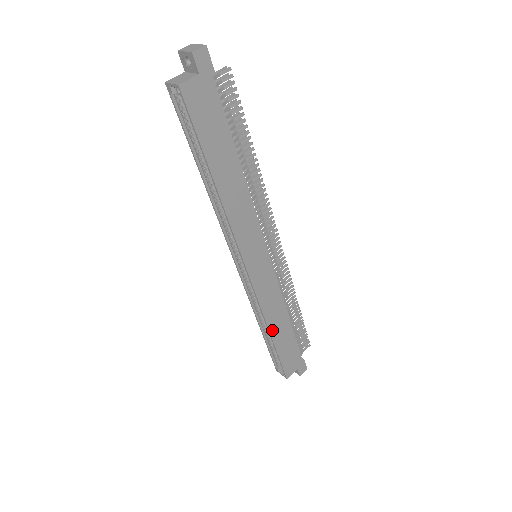
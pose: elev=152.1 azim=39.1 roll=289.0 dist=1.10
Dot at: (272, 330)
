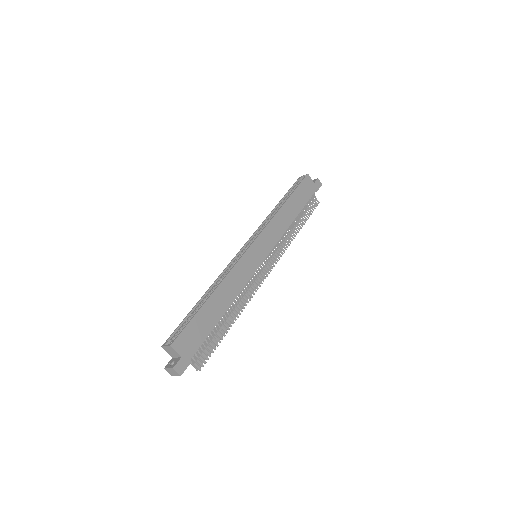
Dot at: (217, 292)
